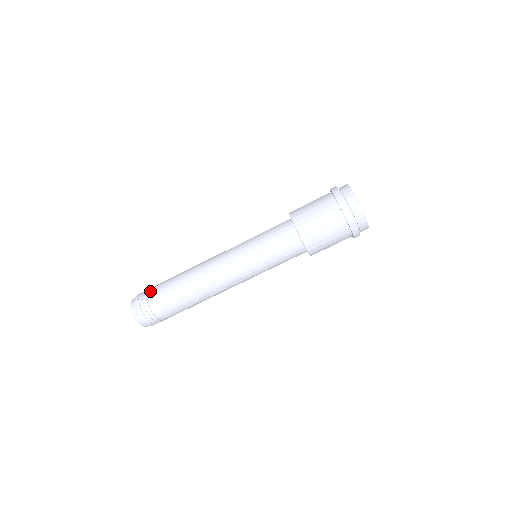
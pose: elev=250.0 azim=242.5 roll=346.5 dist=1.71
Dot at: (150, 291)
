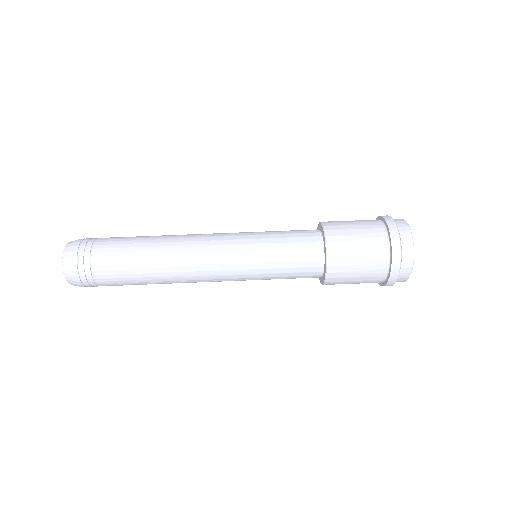
Dot at: (98, 245)
